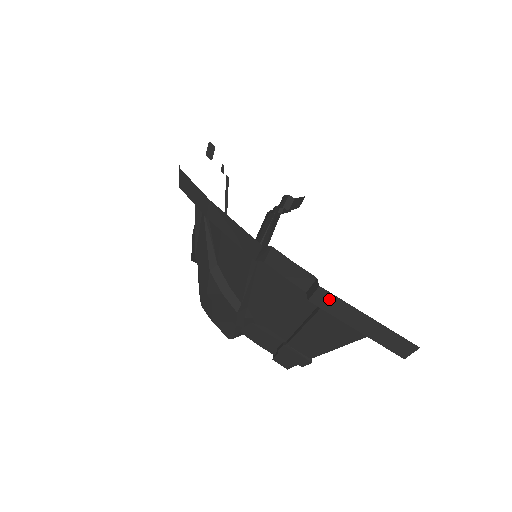
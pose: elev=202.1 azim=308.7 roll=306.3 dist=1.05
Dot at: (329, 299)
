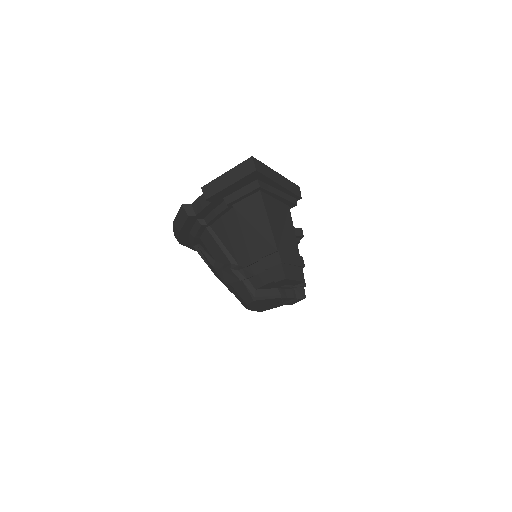
Dot at: (209, 188)
